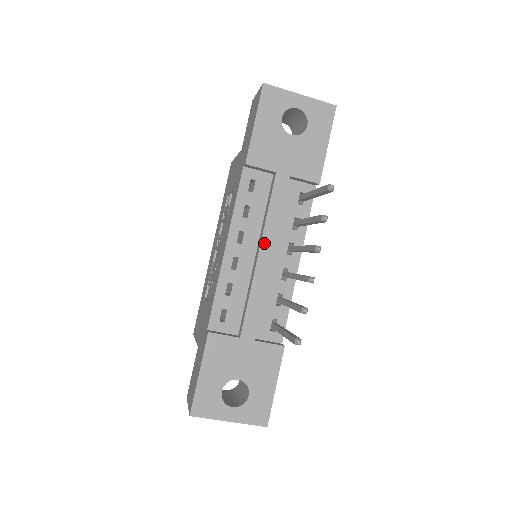
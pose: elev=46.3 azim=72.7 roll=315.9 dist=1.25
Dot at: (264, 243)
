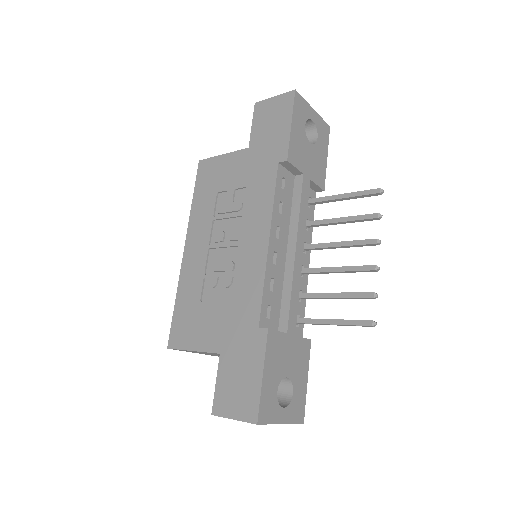
Dot at: (298, 239)
